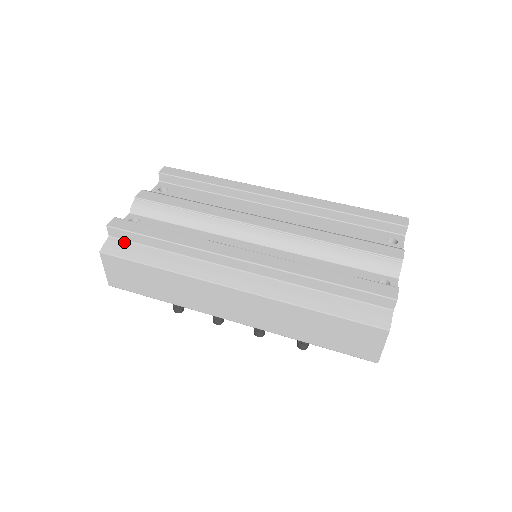
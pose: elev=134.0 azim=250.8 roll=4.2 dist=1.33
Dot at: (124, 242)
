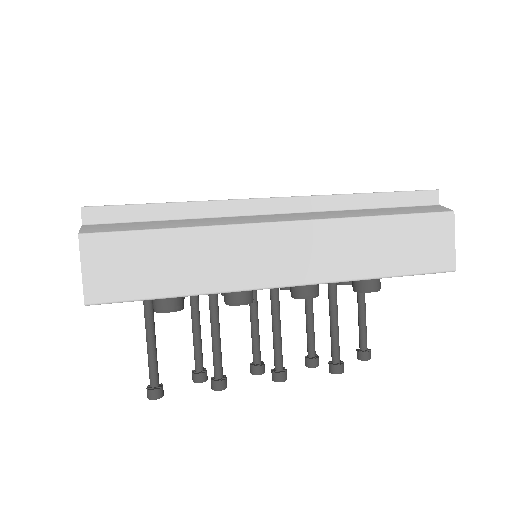
Dot at: (110, 224)
